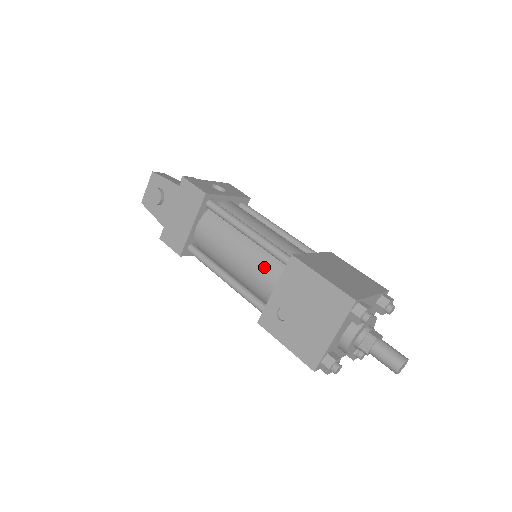
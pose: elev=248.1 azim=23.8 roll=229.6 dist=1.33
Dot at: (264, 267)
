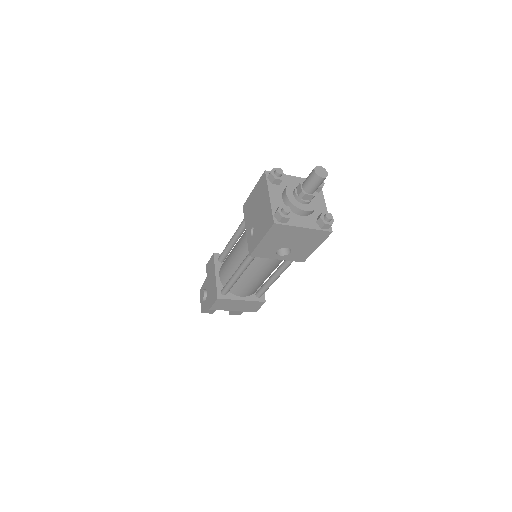
Dot at: (243, 235)
